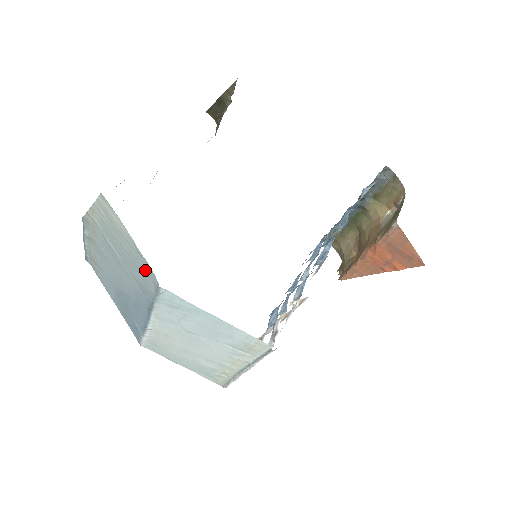
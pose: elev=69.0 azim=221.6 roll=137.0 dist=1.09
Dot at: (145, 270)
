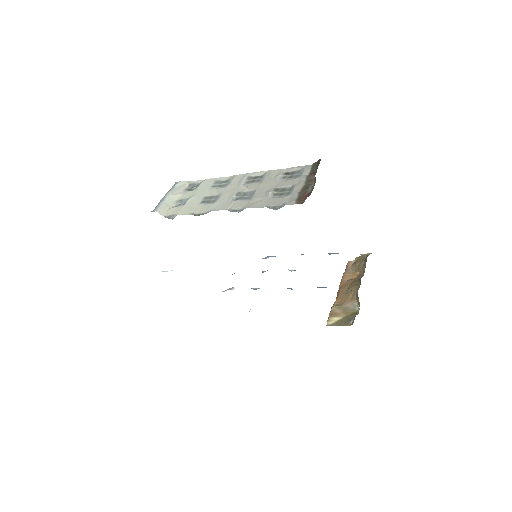
Dot at: occluded
